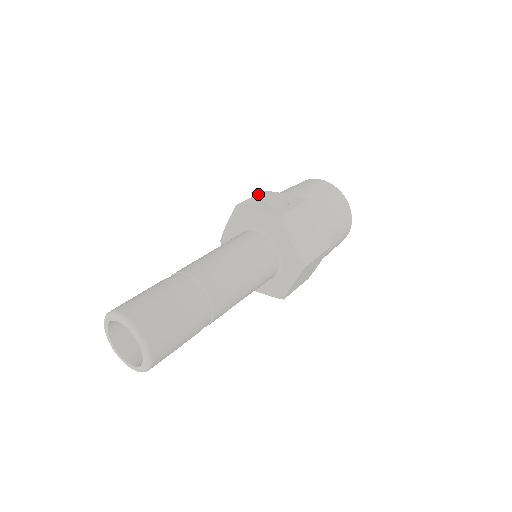
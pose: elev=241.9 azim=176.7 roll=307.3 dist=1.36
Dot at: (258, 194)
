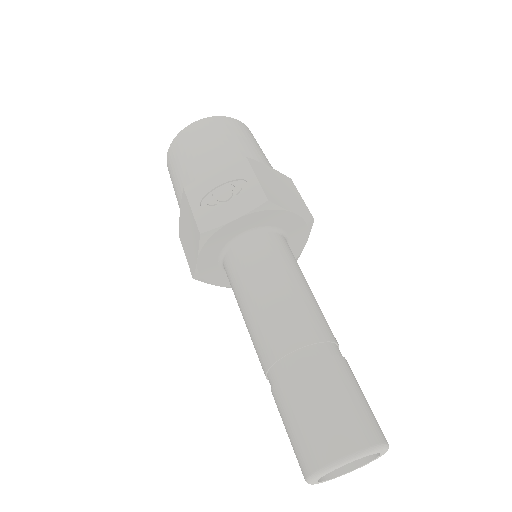
Dot at: (188, 199)
